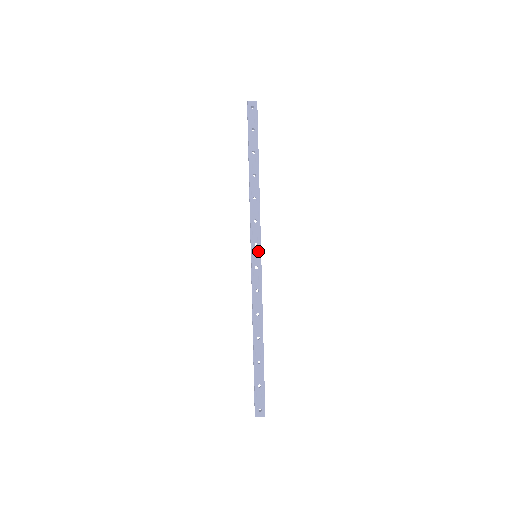
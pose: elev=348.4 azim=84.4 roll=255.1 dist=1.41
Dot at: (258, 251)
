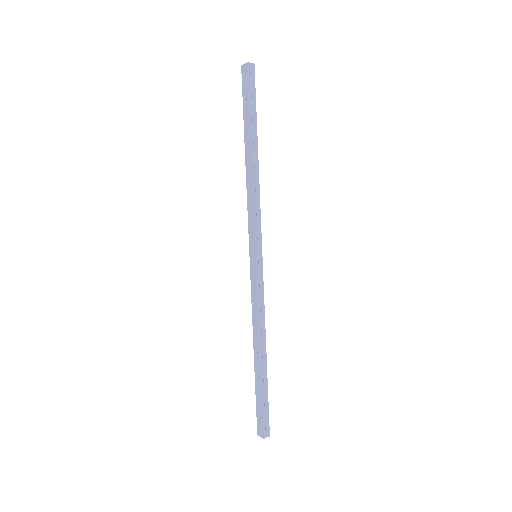
Dot at: (254, 251)
